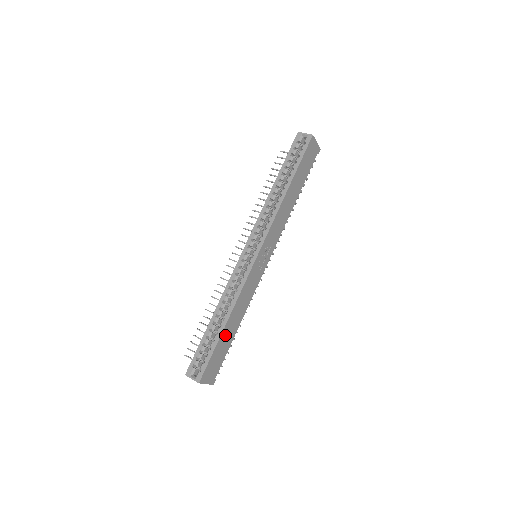
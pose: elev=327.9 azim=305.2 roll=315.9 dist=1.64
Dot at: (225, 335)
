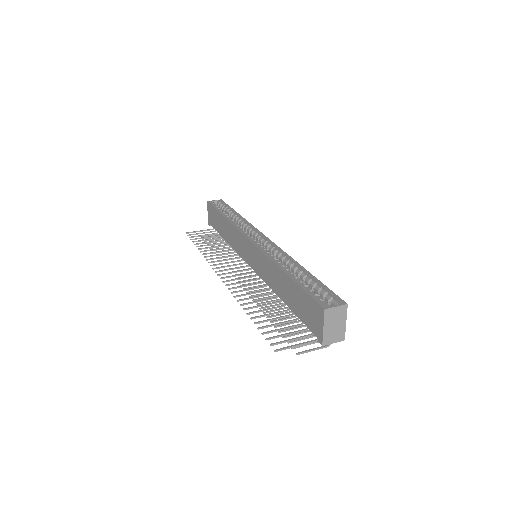
Dot at: occluded
